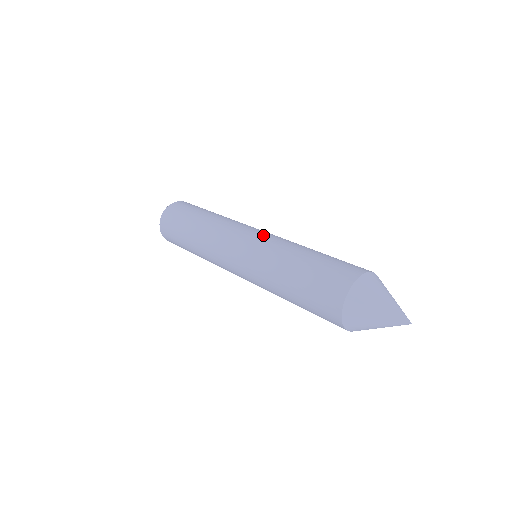
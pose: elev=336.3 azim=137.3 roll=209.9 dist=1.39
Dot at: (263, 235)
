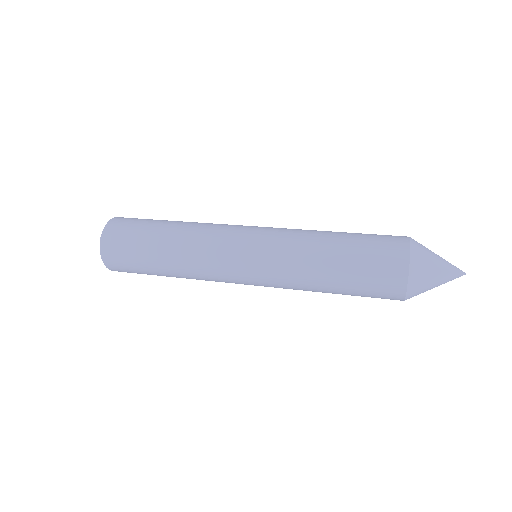
Dot at: occluded
